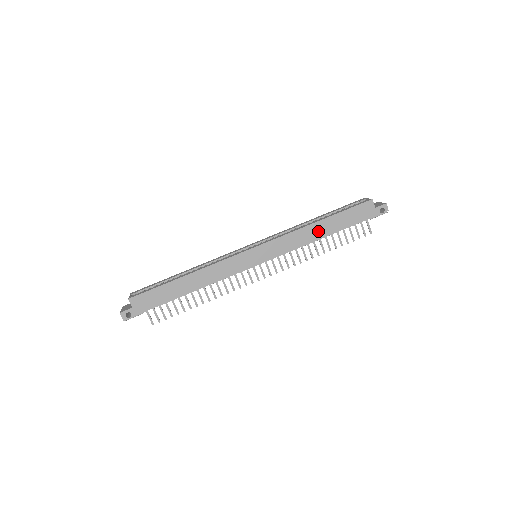
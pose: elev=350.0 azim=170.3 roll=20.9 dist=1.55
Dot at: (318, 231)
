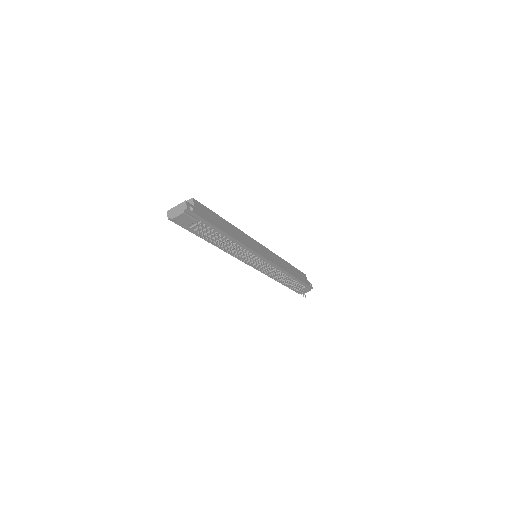
Dot at: (288, 268)
